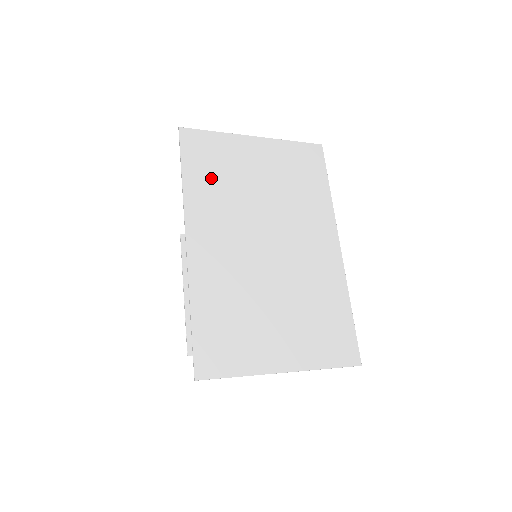
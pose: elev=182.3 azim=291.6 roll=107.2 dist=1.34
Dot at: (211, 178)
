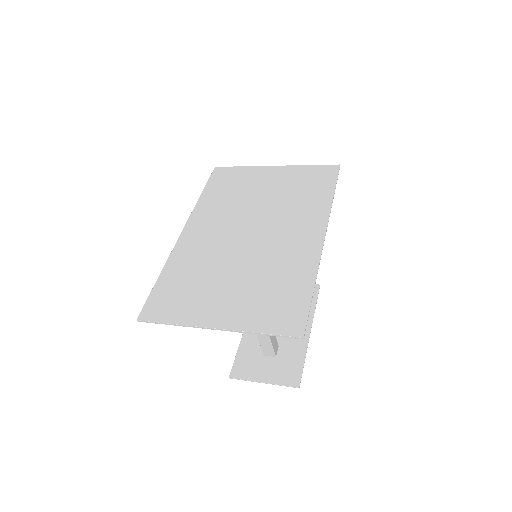
Dot at: (223, 193)
